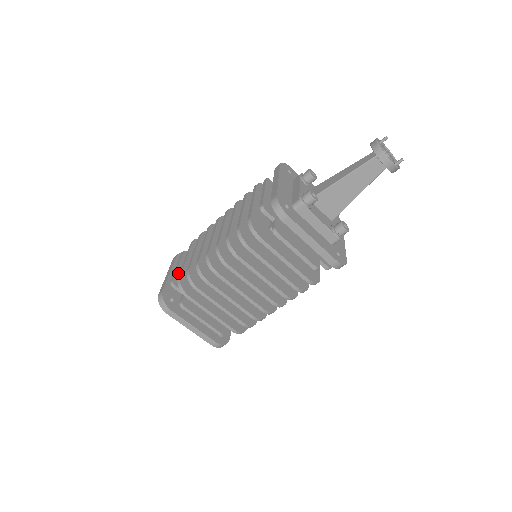
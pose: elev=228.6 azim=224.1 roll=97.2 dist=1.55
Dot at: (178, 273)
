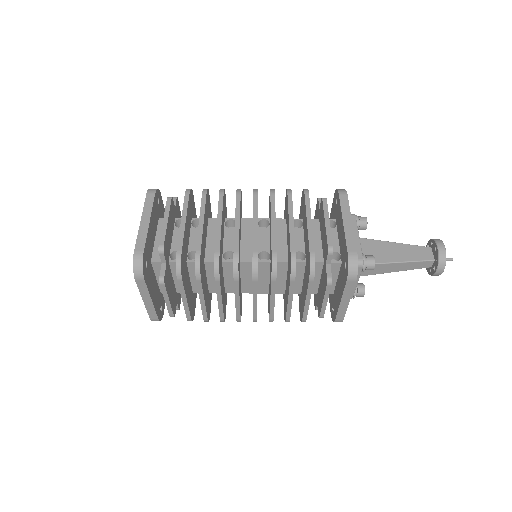
Dot at: (180, 211)
